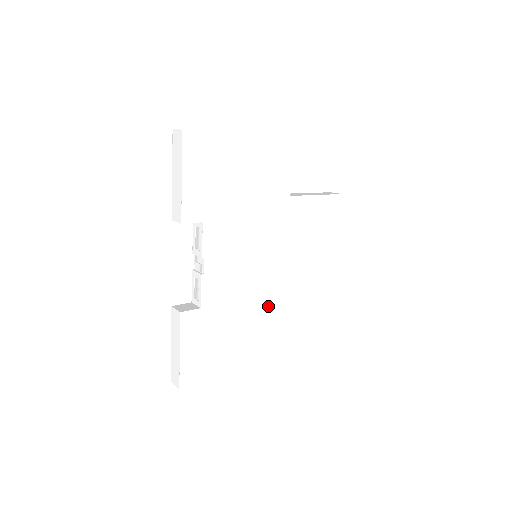
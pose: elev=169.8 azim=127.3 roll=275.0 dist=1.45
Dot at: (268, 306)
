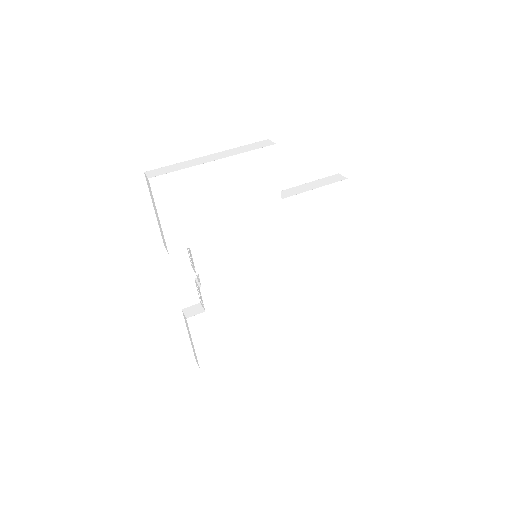
Dot at: (275, 295)
